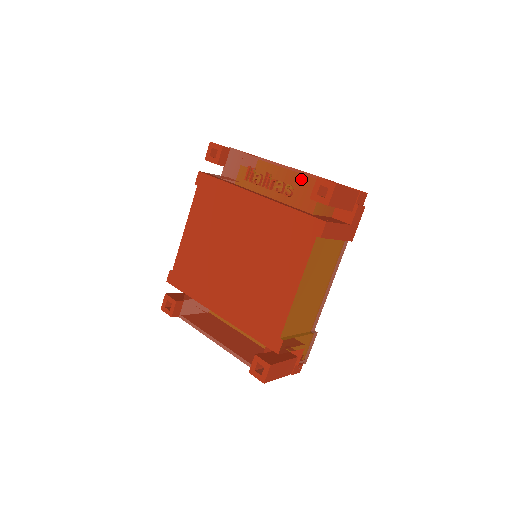
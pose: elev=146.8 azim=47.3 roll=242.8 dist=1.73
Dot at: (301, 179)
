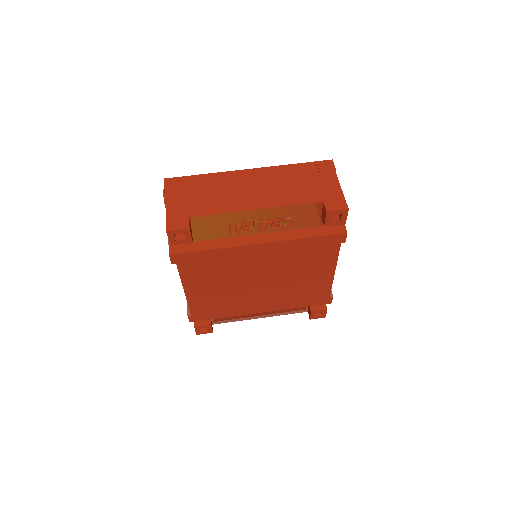
Dot at: (298, 210)
